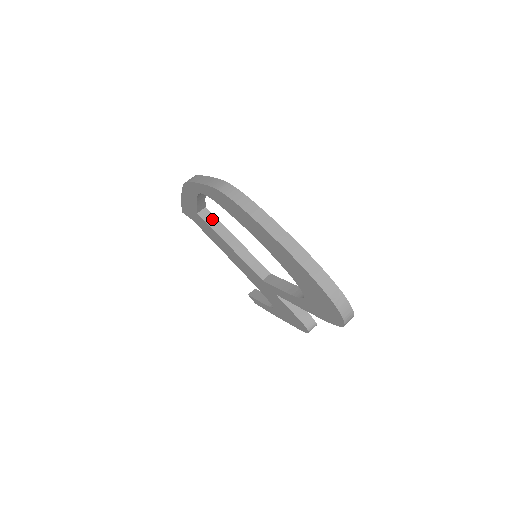
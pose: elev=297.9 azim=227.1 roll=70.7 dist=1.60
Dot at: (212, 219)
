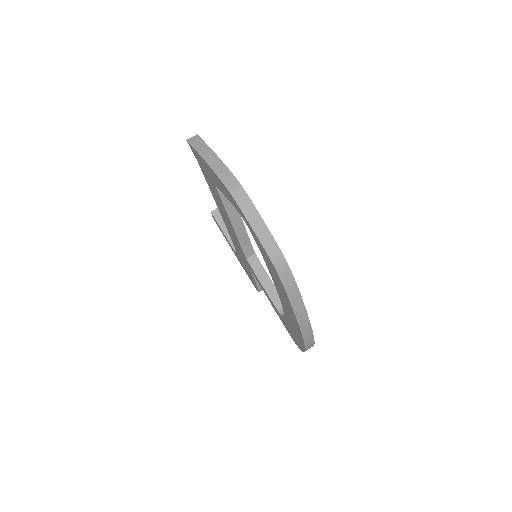
Dot at: occluded
